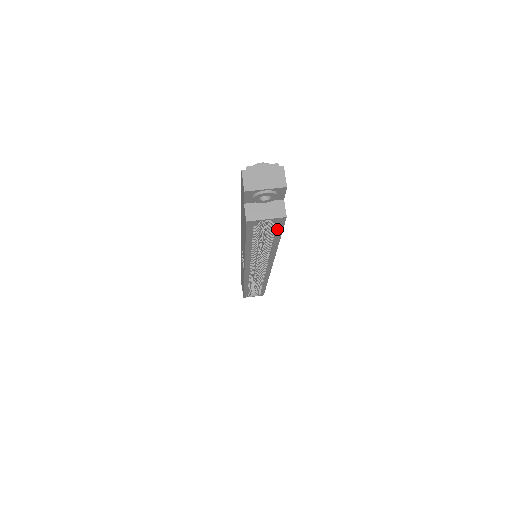
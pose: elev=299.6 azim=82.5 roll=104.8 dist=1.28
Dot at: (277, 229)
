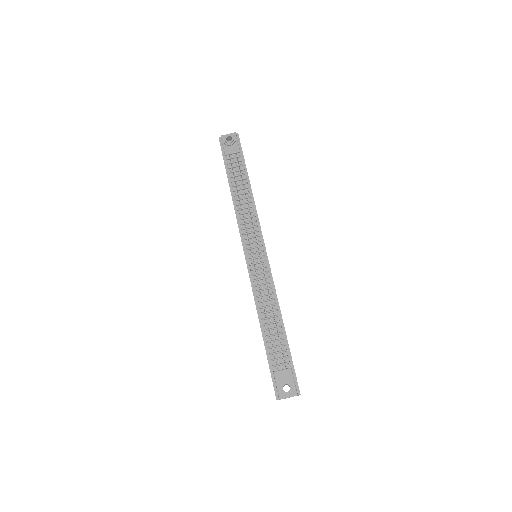
Dot at: occluded
